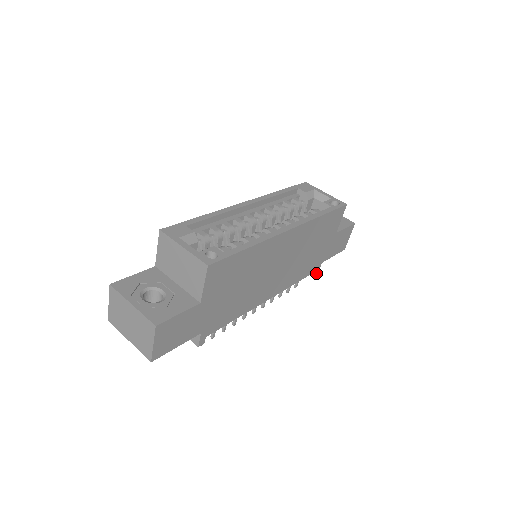
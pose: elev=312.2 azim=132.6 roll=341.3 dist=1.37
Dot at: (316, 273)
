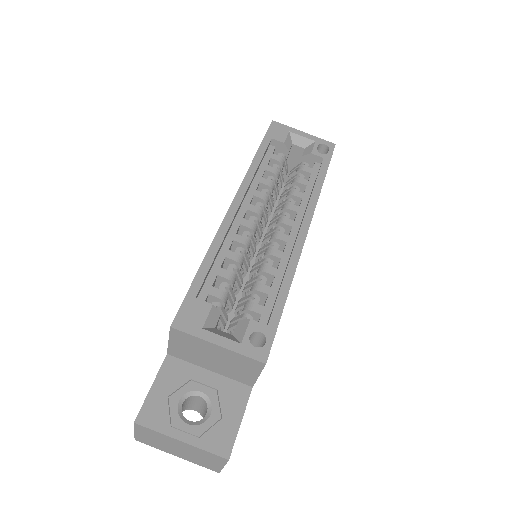
Dot at: occluded
